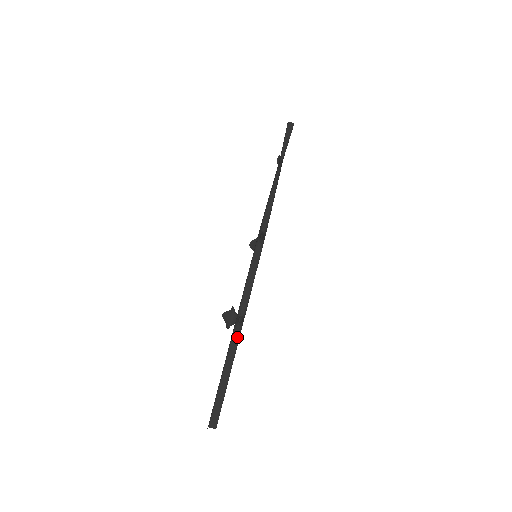
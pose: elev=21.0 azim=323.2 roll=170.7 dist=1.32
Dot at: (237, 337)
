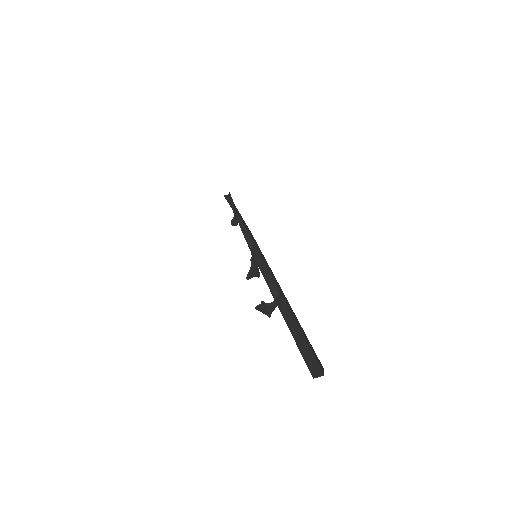
Dot at: (283, 303)
